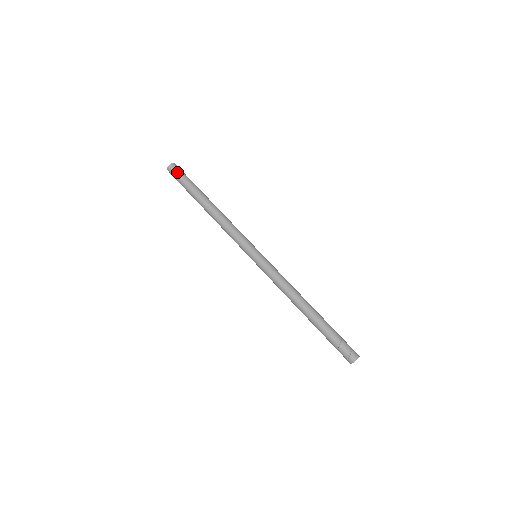
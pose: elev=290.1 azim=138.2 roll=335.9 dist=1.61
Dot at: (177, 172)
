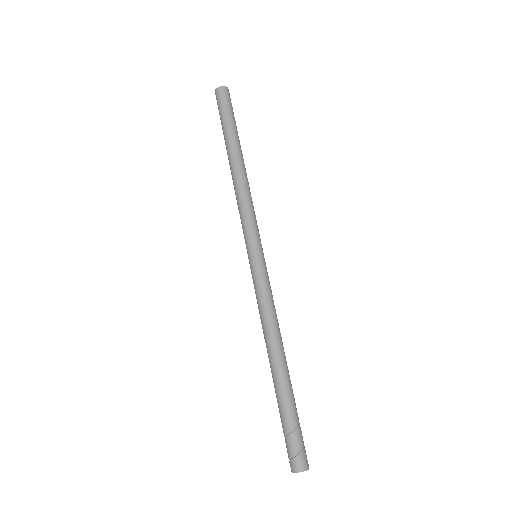
Dot at: (218, 103)
